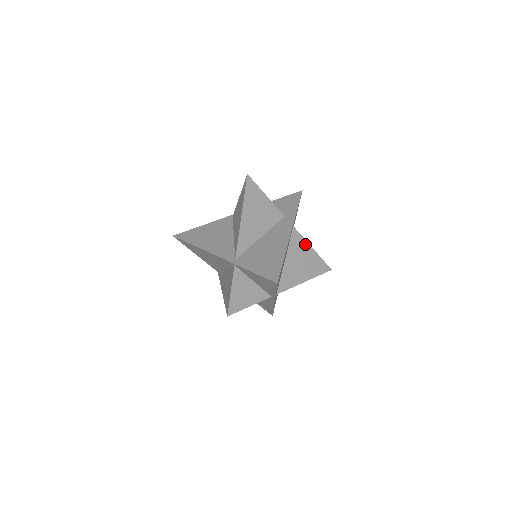
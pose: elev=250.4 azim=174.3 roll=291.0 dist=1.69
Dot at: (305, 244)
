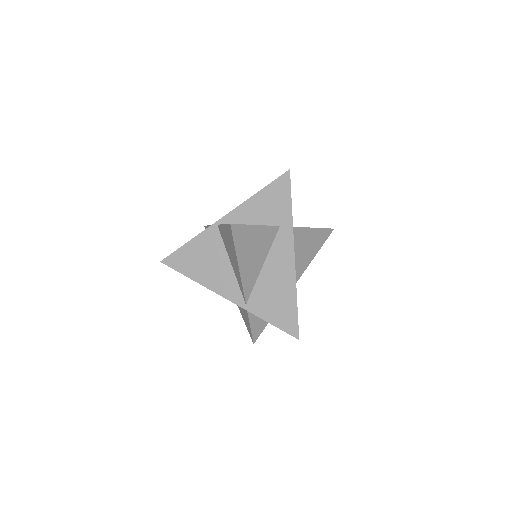
Dot at: (305, 231)
